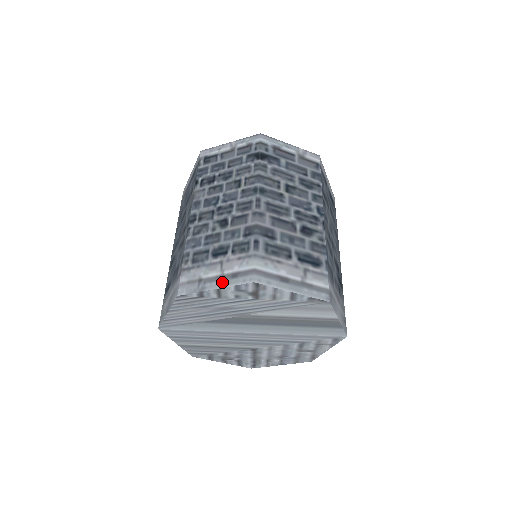
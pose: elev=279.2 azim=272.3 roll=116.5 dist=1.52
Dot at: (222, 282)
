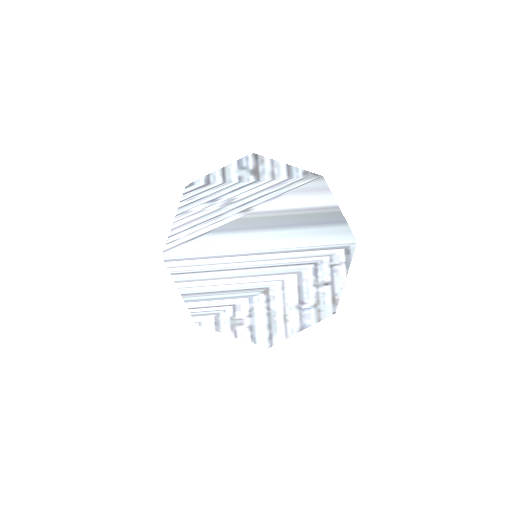
Dot at: (226, 167)
